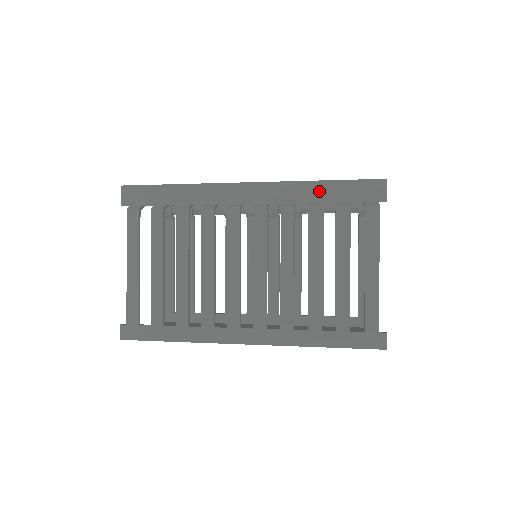
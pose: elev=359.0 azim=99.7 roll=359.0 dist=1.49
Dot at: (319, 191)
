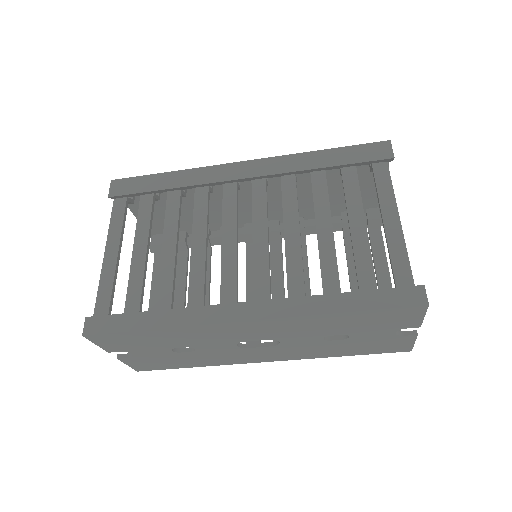
Dot at: (320, 158)
